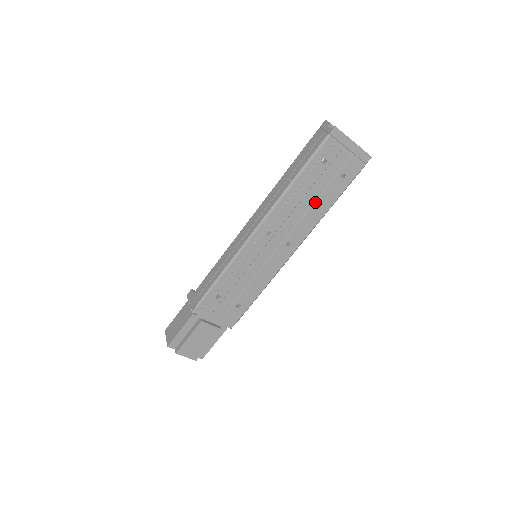
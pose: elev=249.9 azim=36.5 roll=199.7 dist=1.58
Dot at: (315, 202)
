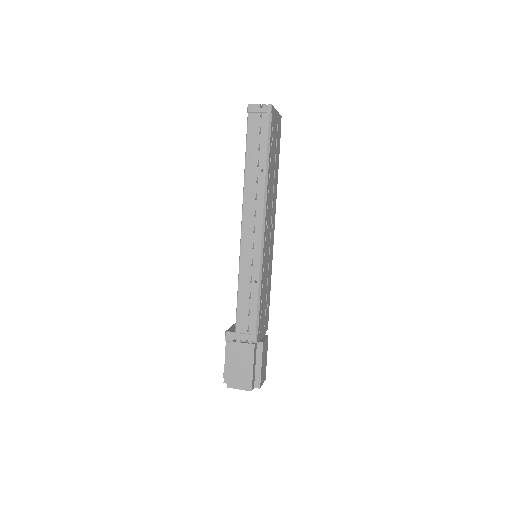
Dot at: (274, 177)
